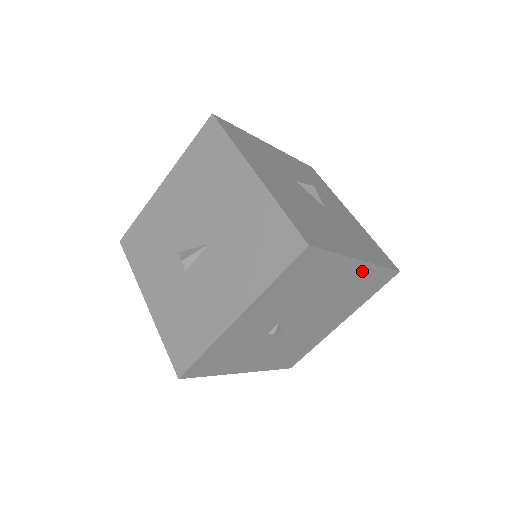
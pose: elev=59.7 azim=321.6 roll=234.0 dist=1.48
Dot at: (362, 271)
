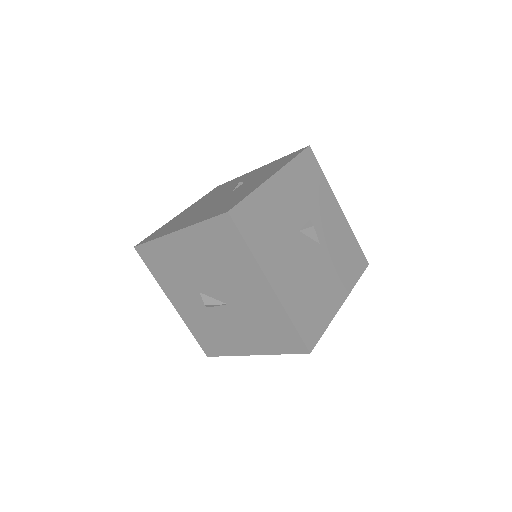
Dot at: occluded
